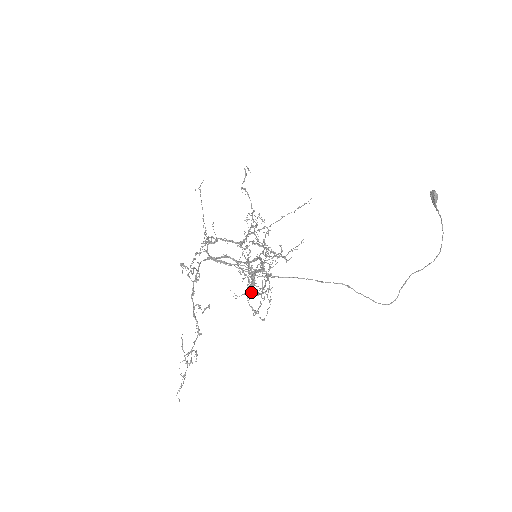
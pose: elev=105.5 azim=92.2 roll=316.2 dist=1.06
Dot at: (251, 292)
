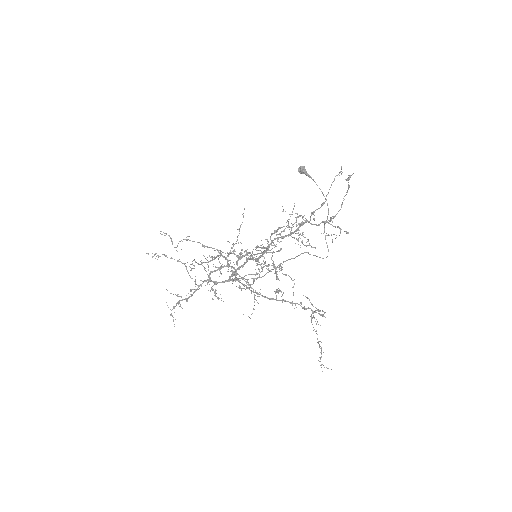
Dot at: (327, 221)
